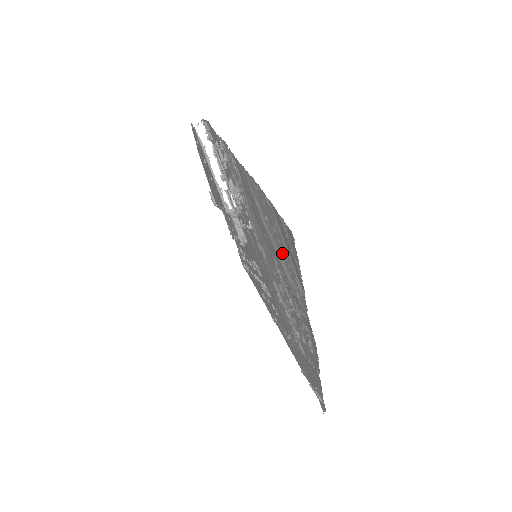
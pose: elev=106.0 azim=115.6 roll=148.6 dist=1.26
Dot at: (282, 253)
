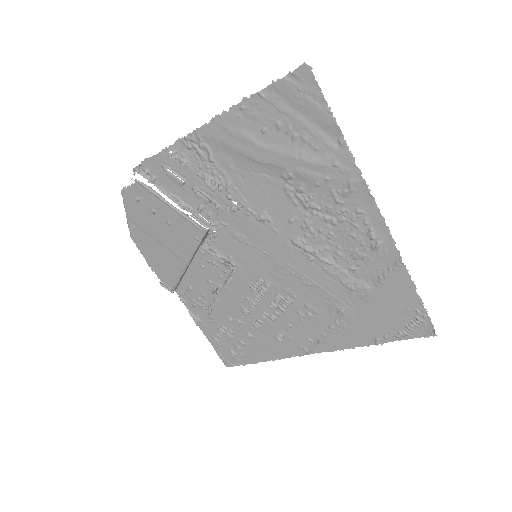
Dot at: (297, 141)
